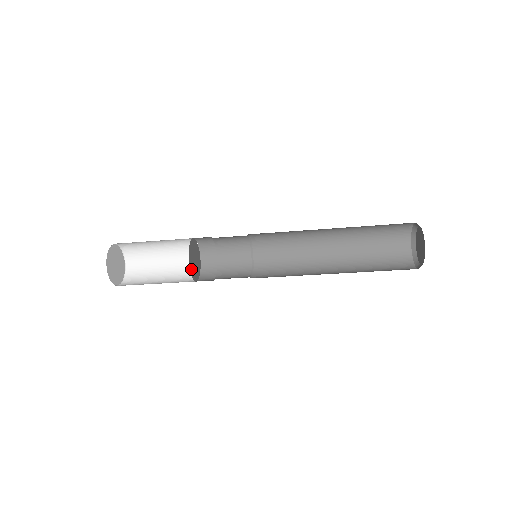
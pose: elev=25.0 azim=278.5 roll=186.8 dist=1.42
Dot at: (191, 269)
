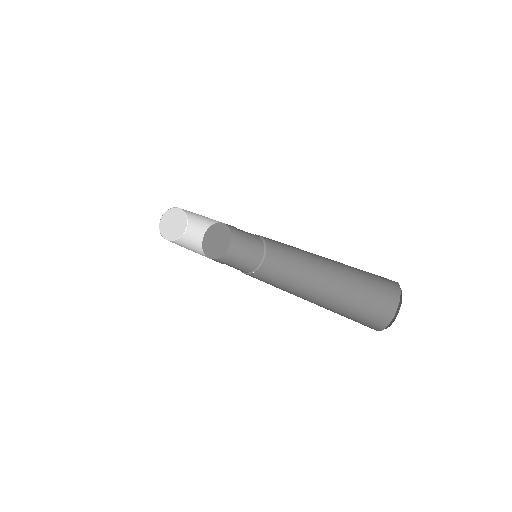
Dot at: (205, 244)
